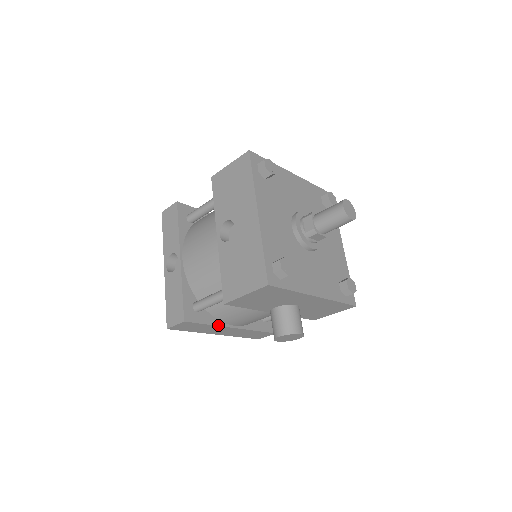
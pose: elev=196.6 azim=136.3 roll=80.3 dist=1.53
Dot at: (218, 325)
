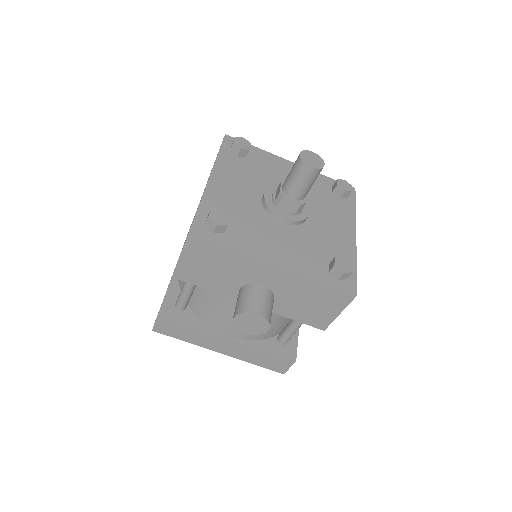
Dot at: (205, 330)
